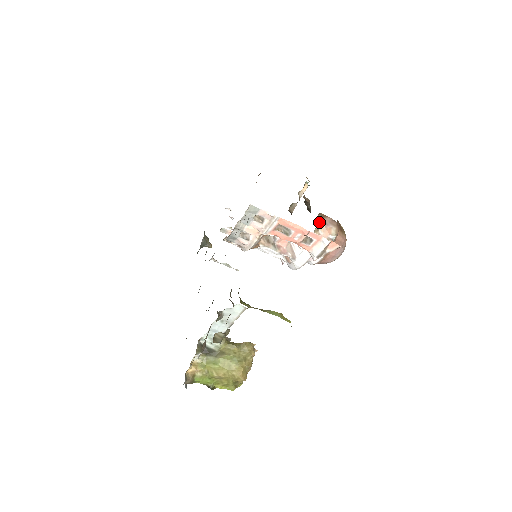
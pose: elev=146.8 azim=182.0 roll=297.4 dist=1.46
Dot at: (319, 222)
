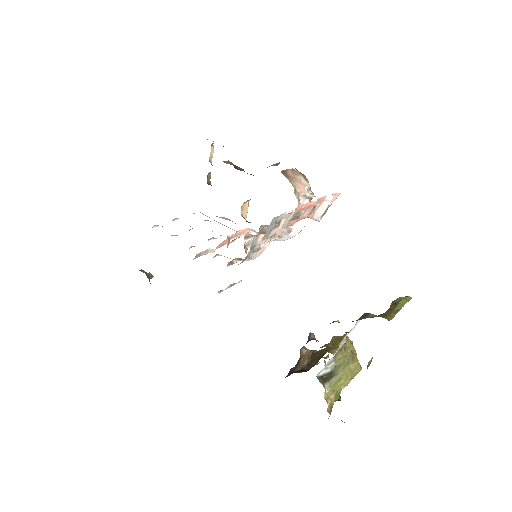
Dot at: (290, 181)
